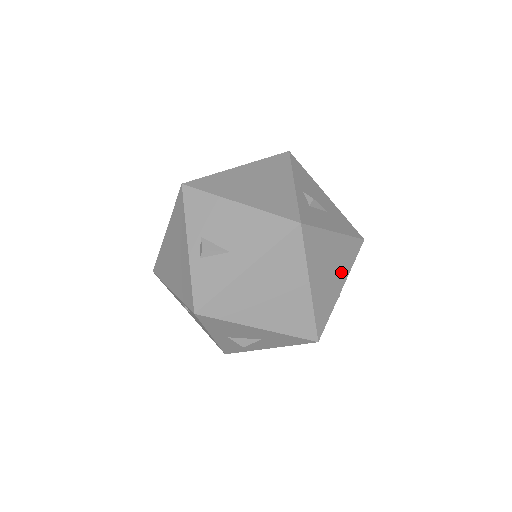
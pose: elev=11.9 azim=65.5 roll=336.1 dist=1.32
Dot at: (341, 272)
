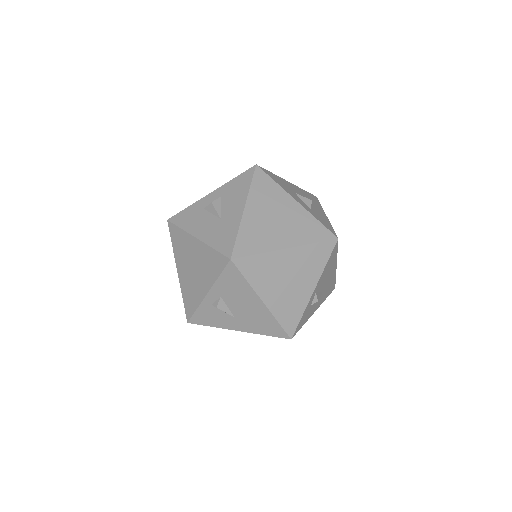
Dot at: occluded
